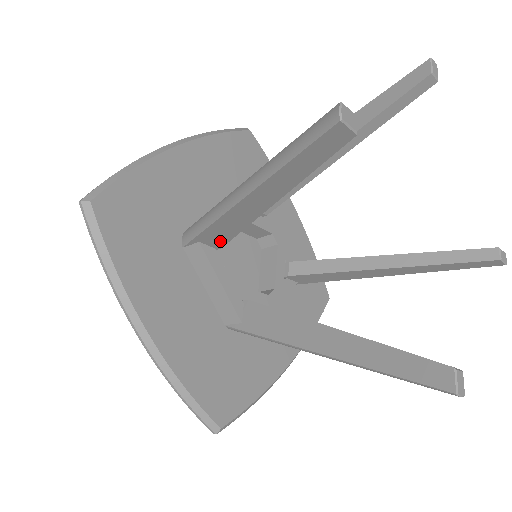
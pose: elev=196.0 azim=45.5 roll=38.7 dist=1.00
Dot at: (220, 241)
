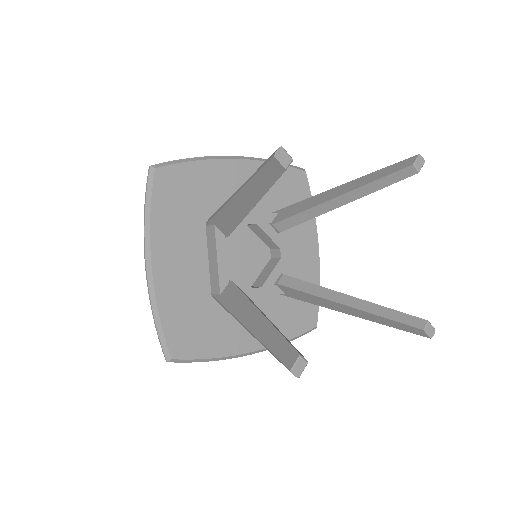
Dot at: (227, 229)
